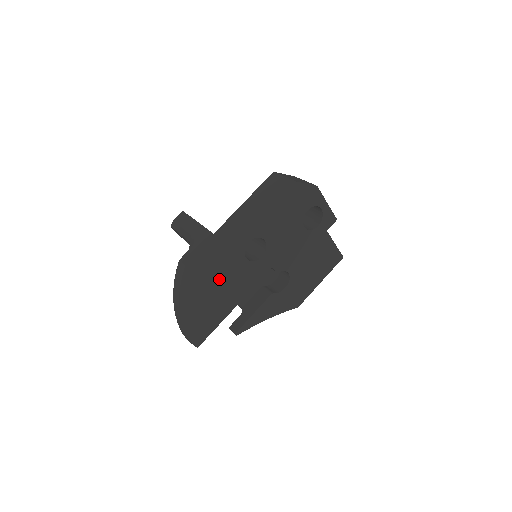
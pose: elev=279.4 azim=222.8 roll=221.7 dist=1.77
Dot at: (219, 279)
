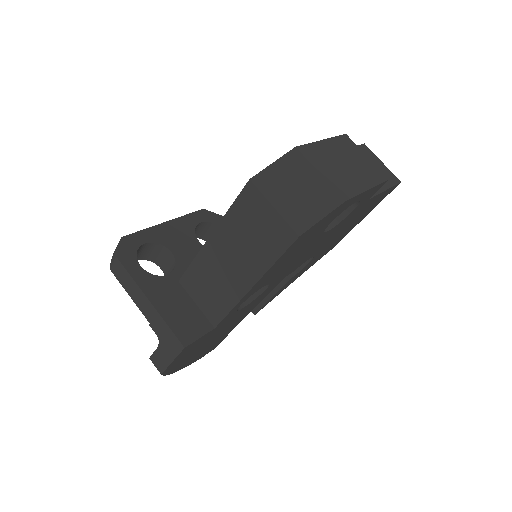
Dot at: (213, 336)
